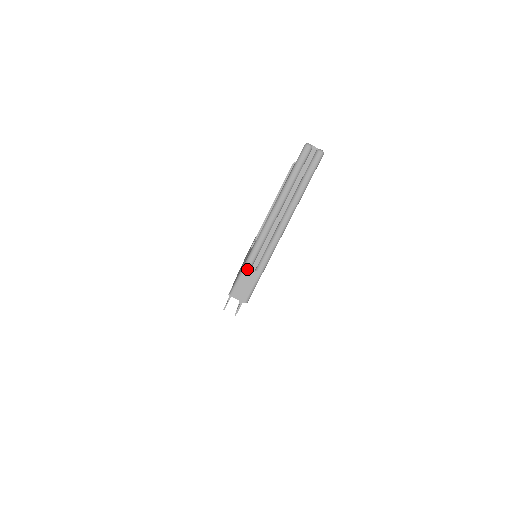
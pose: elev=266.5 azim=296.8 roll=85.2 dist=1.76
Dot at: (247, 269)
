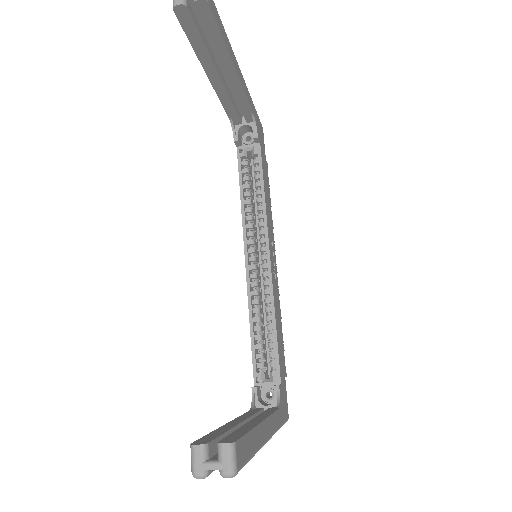
Dot at: occluded
